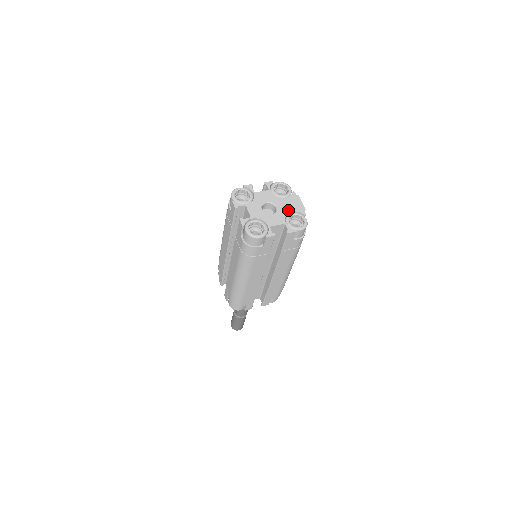
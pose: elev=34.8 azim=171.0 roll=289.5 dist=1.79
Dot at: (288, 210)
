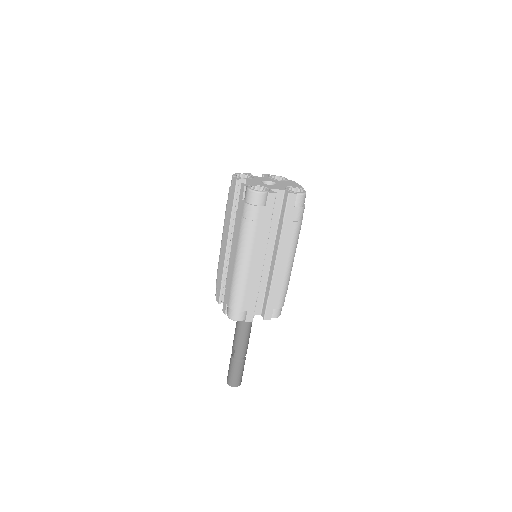
Dot at: (287, 185)
